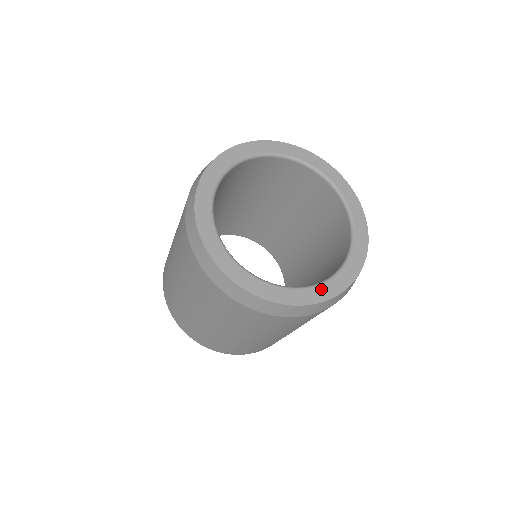
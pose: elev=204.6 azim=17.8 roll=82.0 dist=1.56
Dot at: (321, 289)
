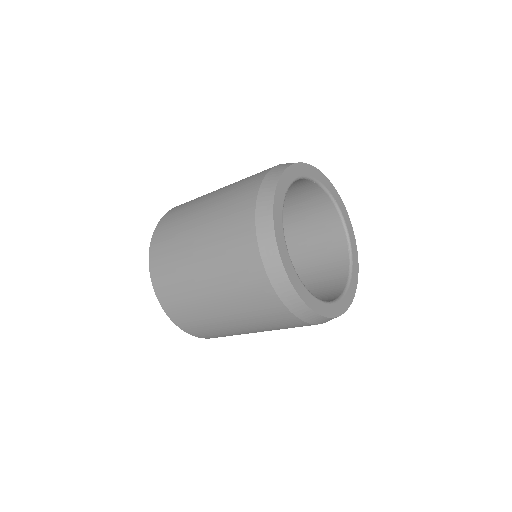
Dot at: (354, 262)
